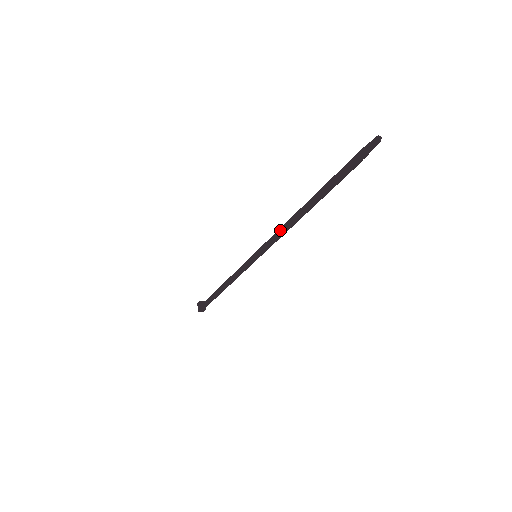
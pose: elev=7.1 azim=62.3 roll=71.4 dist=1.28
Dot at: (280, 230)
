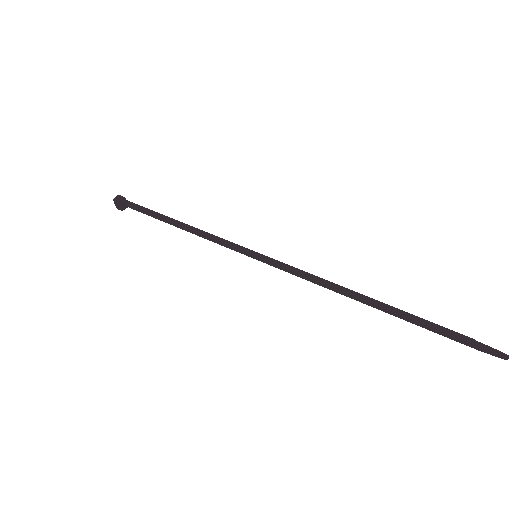
Dot at: (313, 279)
